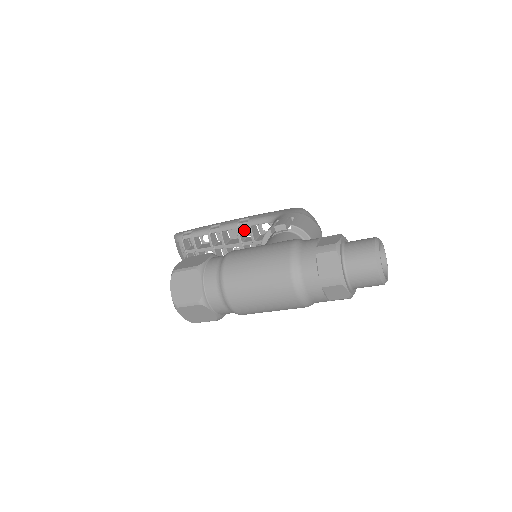
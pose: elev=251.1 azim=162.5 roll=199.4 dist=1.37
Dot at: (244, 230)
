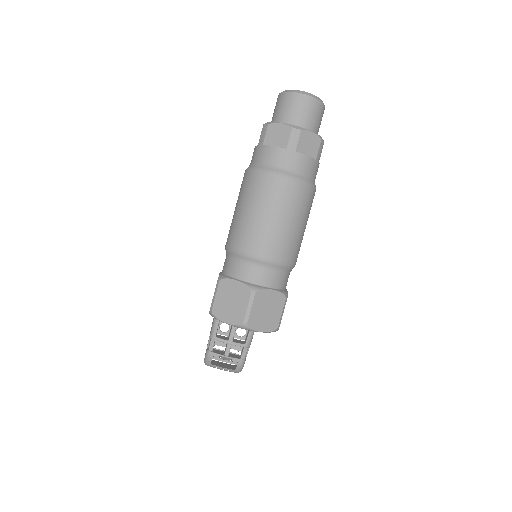
Dot at: occluded
